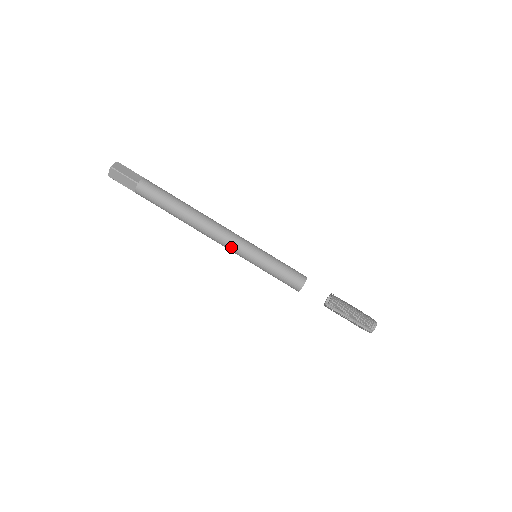
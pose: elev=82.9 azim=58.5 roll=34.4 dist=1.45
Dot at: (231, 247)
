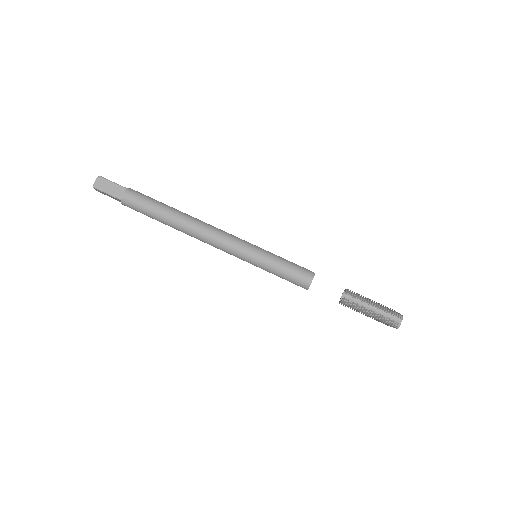
Dot at: (230, 242)
